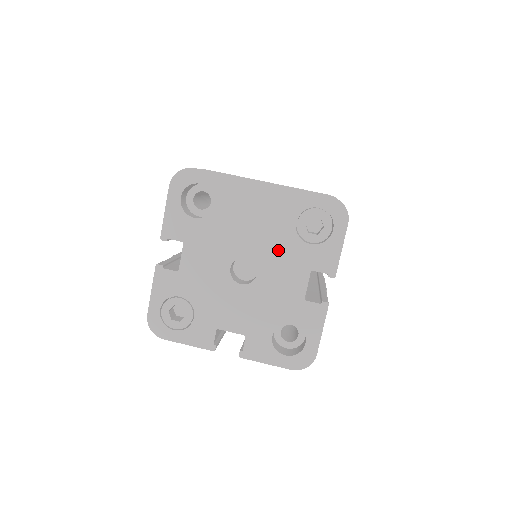
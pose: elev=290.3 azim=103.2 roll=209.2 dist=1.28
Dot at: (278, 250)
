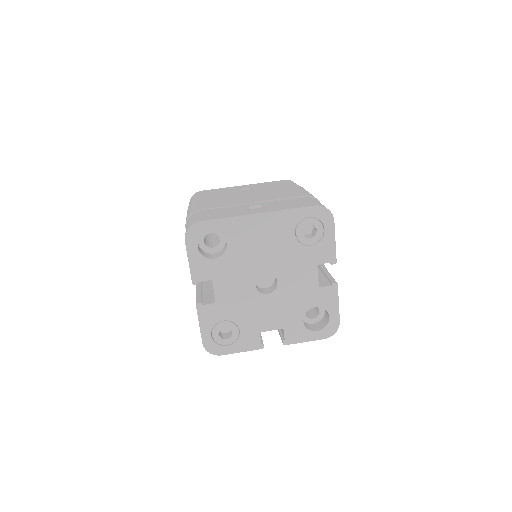
Dot at: (288, 259)
